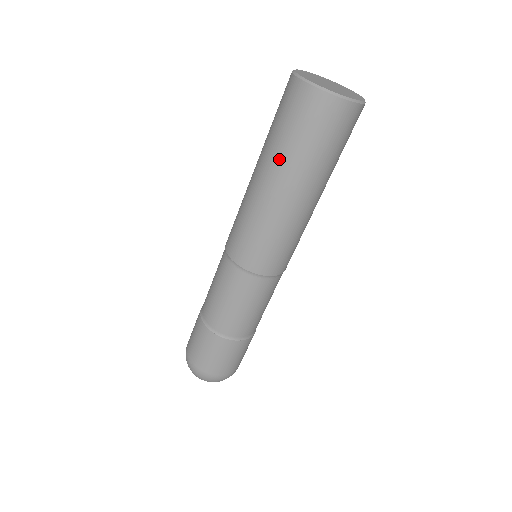
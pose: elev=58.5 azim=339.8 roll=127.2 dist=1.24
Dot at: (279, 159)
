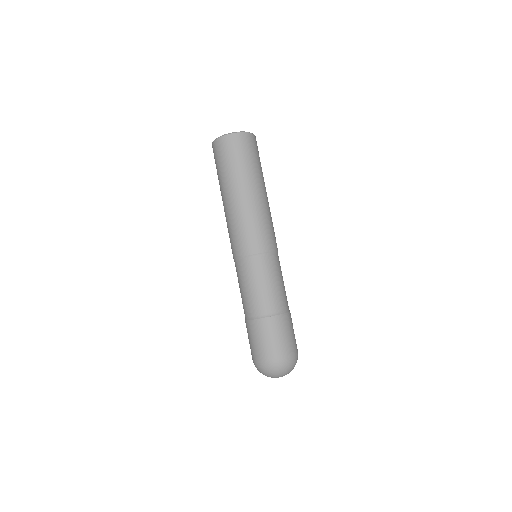
Dot at: (241, 176)
